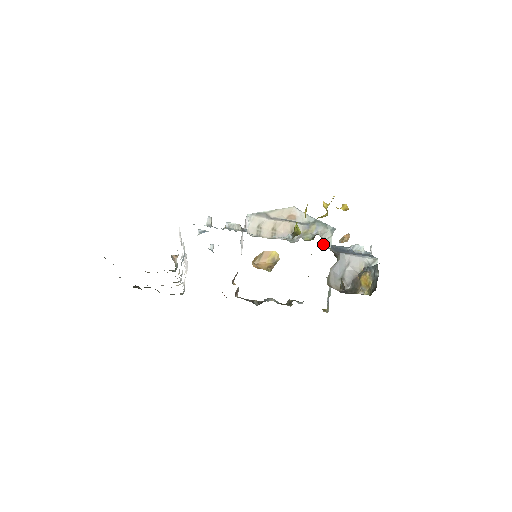
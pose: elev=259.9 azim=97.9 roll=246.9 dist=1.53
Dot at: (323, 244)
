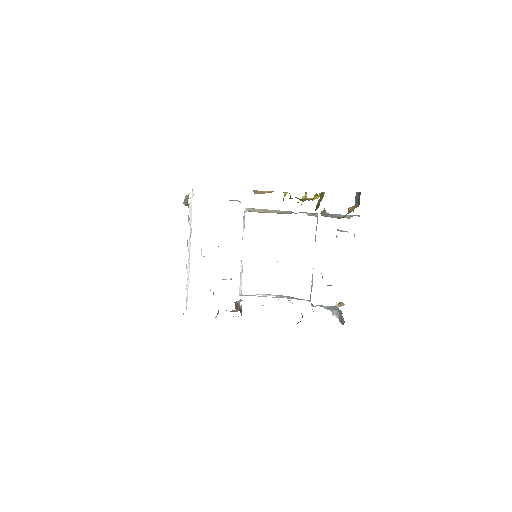
Dot at: occluded
